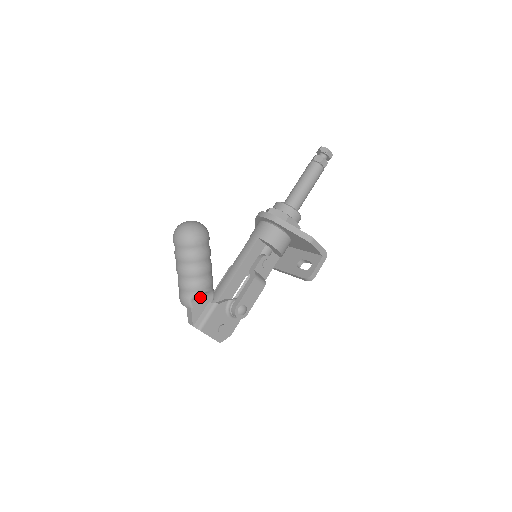
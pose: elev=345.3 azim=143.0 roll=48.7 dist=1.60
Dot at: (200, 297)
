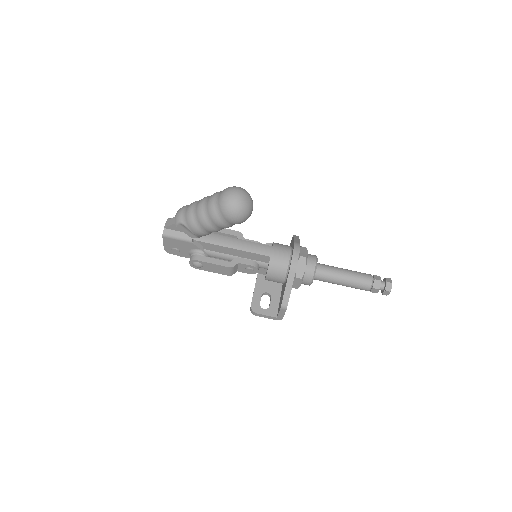
Dot at: occluded
